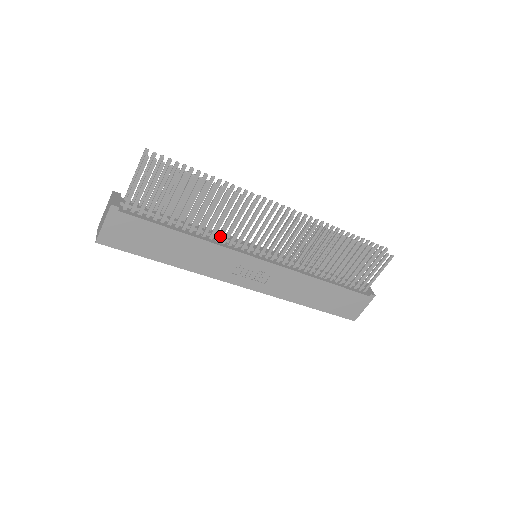
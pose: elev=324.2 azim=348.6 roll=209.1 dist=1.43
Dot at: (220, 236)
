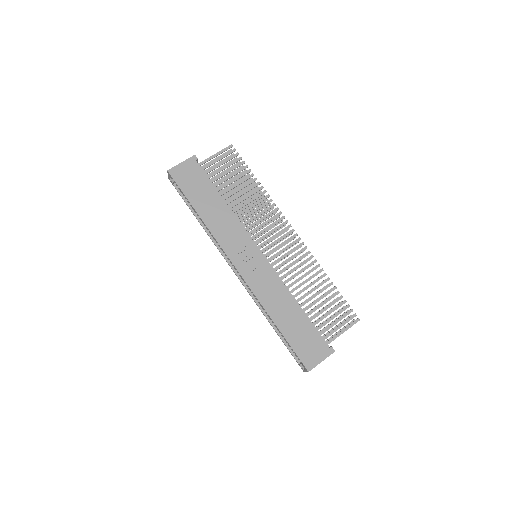
Dot at: (242, 219)
